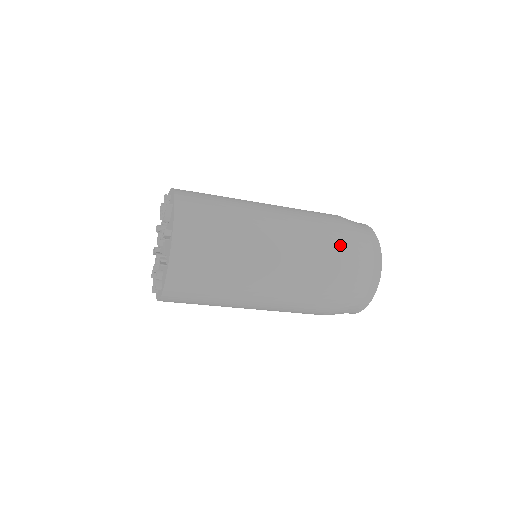
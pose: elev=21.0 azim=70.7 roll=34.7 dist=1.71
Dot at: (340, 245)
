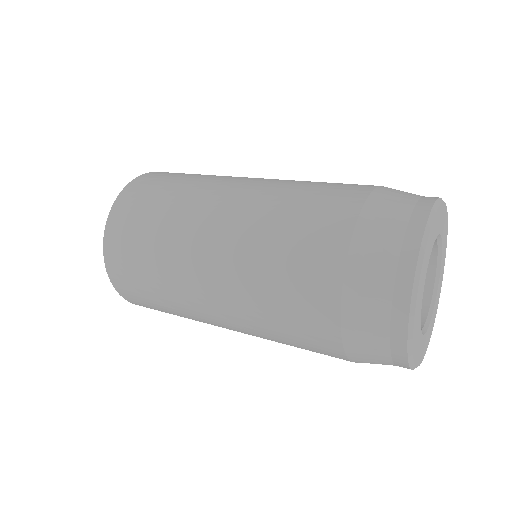
Dot at: (314, 278)
